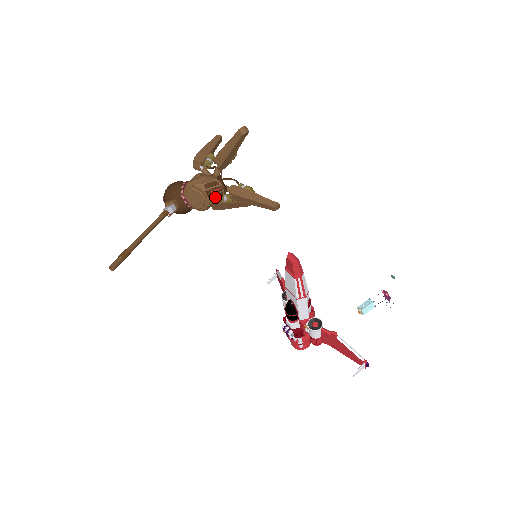
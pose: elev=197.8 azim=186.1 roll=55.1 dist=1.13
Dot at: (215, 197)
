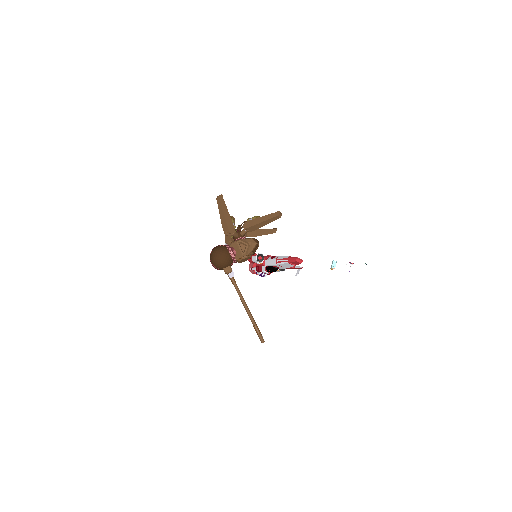
Dot at: occluded
